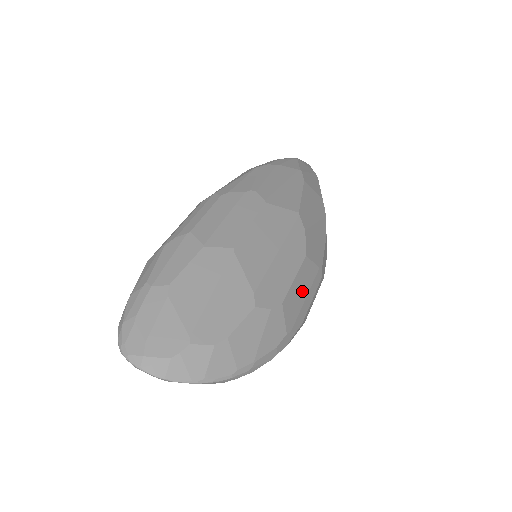
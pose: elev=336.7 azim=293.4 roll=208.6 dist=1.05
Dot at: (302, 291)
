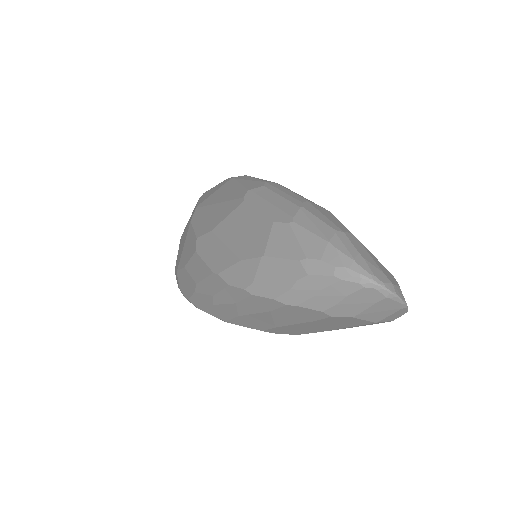
Dot at: occluded
